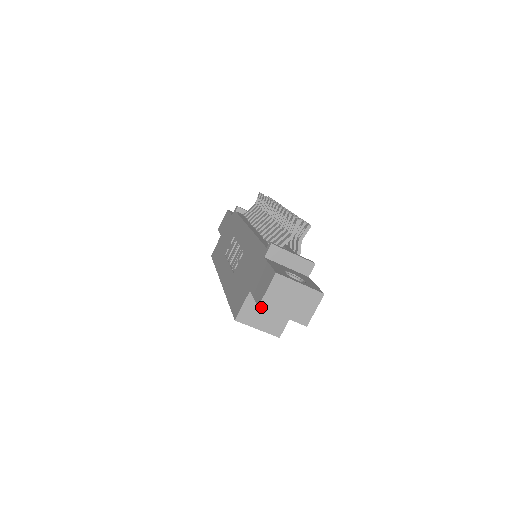
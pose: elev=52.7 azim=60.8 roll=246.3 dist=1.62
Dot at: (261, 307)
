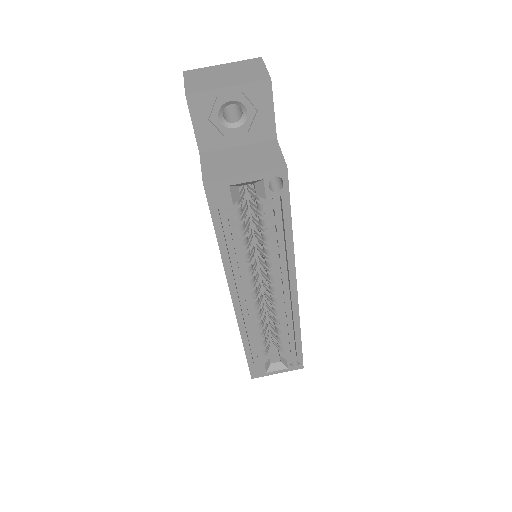
Dot at: (189, 93)
